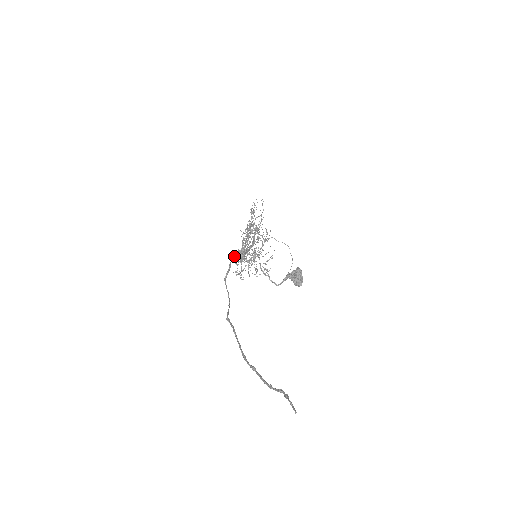
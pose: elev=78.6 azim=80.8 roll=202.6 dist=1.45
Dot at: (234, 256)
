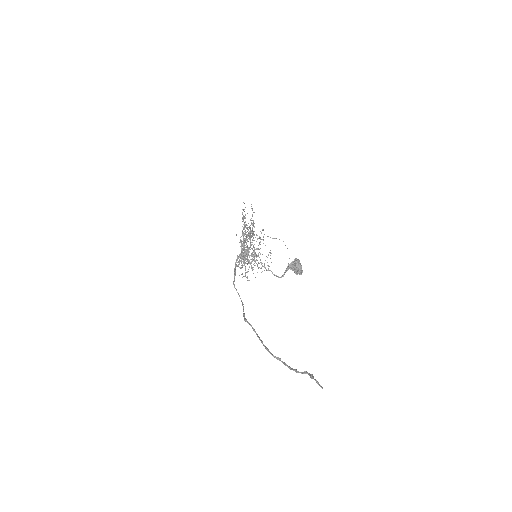
Dot at: (236, 260)
